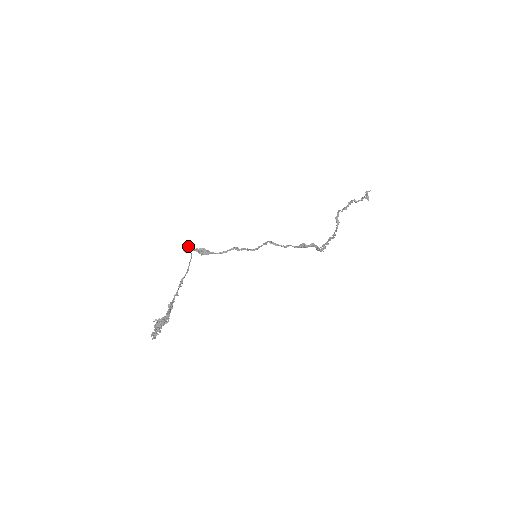
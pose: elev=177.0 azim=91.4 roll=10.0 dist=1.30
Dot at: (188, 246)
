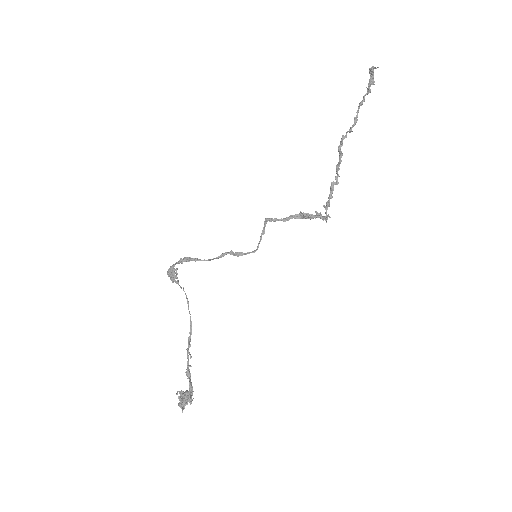
Dot at: (175, 277)
